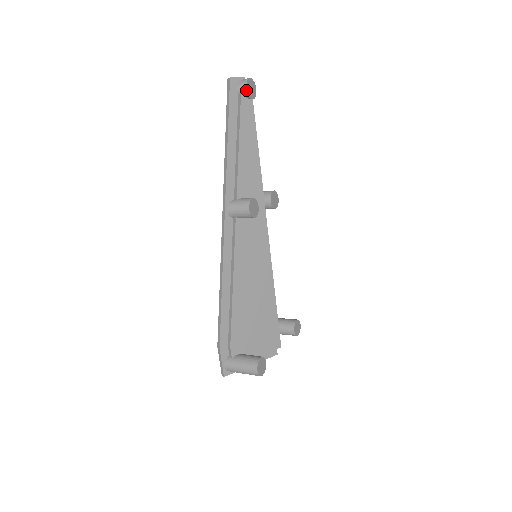
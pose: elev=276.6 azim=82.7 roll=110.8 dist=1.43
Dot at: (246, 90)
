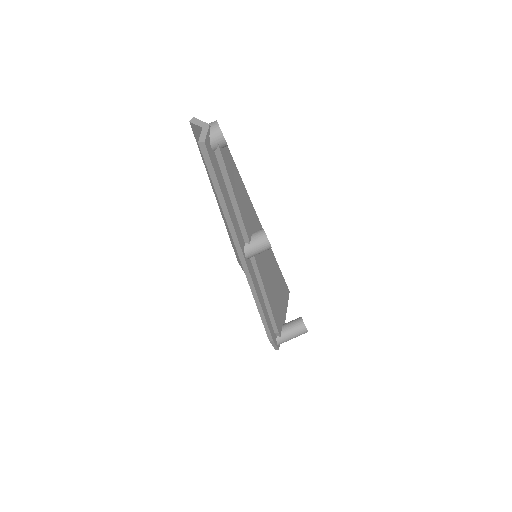
Dot at: (225, 144)
